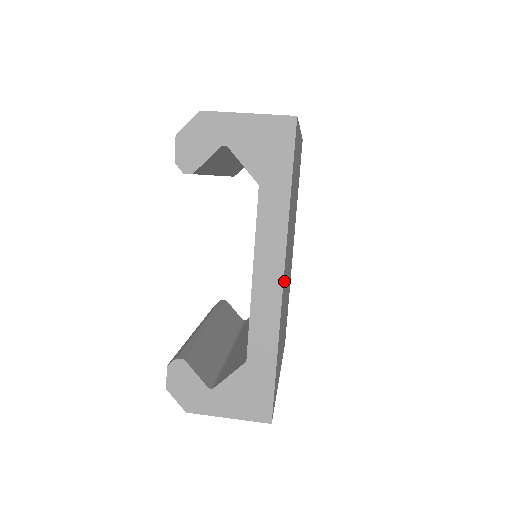
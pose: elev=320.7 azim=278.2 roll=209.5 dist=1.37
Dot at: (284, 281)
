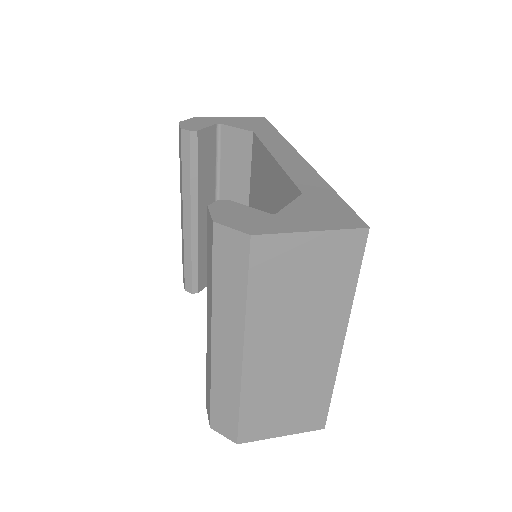
Dot at: occluded
